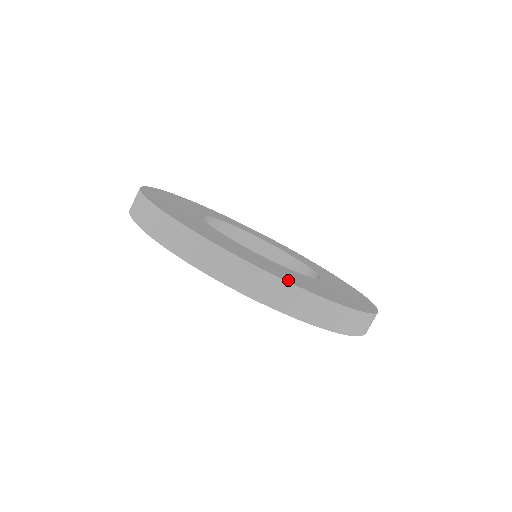
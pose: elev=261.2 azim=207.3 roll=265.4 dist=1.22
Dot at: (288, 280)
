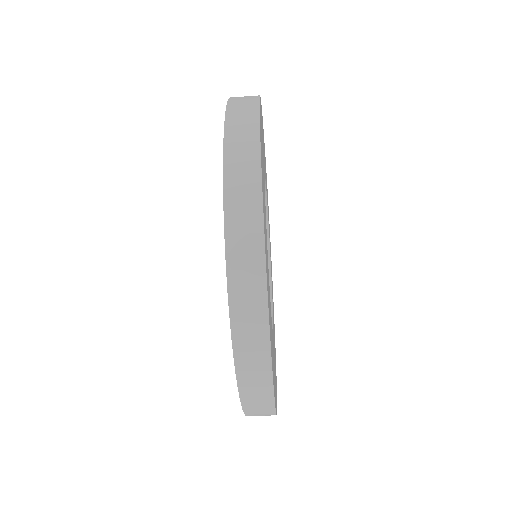
Dot at: occluded
